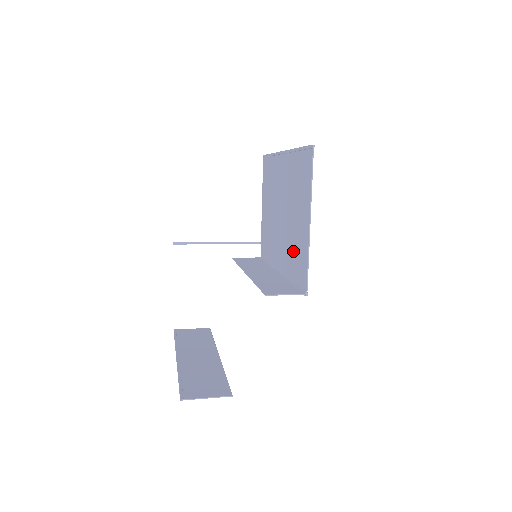
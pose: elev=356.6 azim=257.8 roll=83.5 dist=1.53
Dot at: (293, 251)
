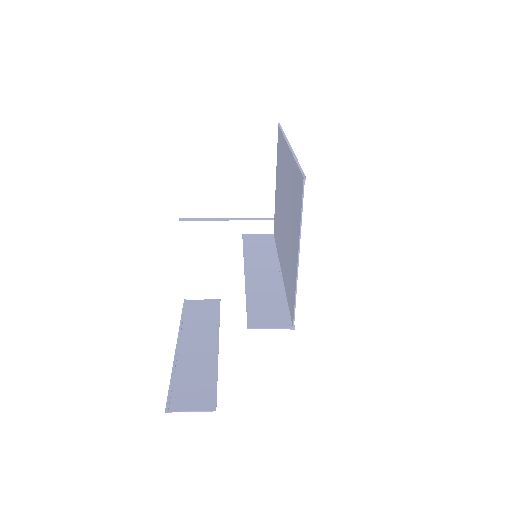
Dot at: (288, 269)
